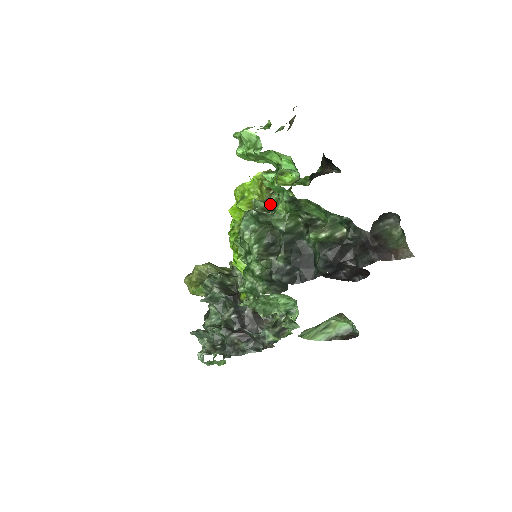
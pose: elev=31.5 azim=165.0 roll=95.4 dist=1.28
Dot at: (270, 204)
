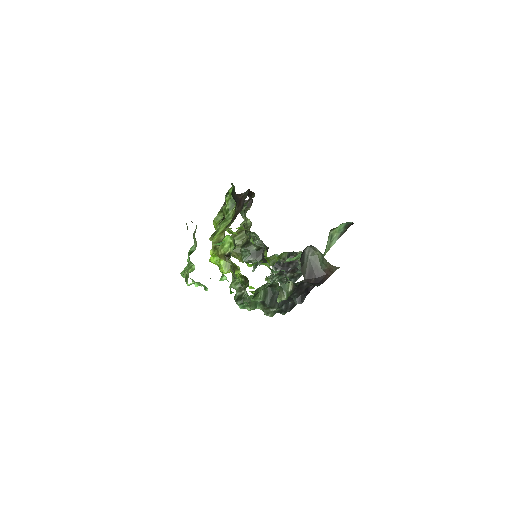
Dot at: (239, 283)
